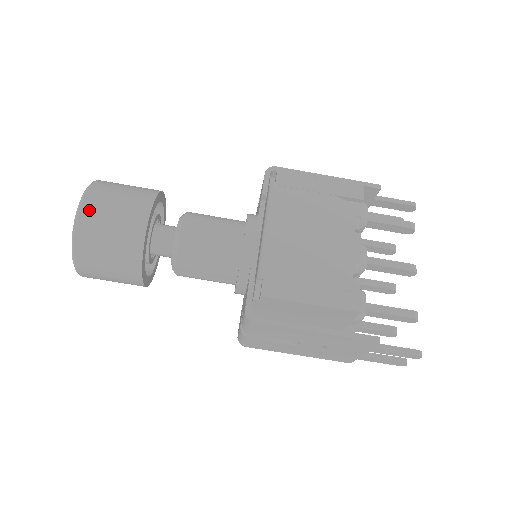
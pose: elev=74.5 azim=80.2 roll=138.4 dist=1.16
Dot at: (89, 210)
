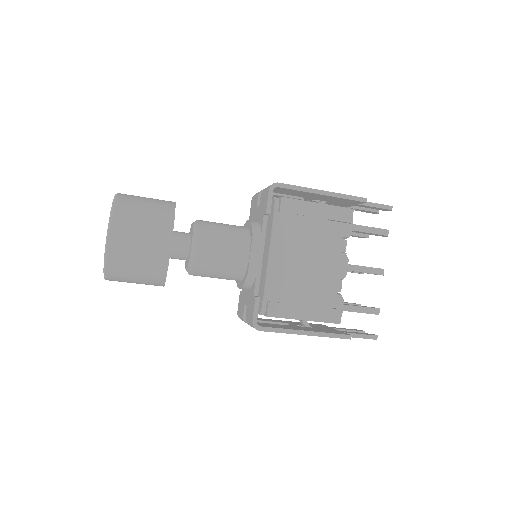
Dot at: (117, 242)
